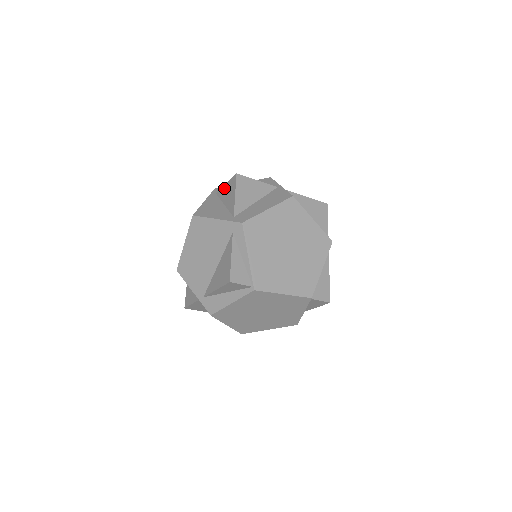
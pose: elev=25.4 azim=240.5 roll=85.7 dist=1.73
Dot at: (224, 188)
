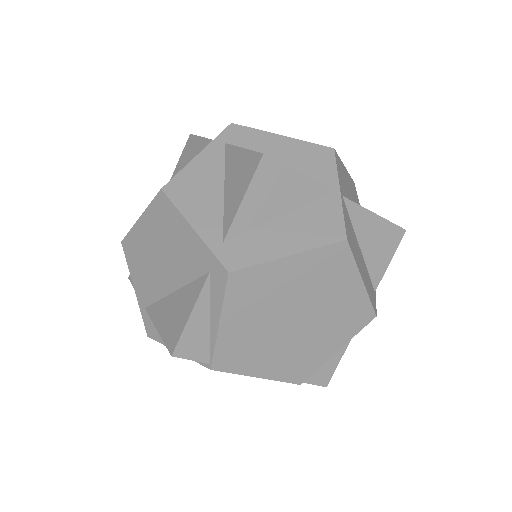
Dot at: (237, 153)
